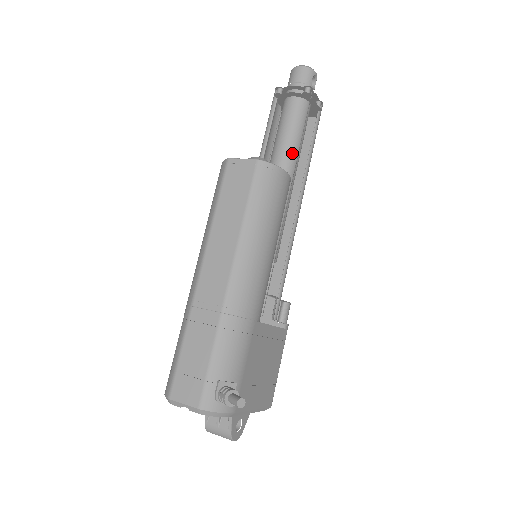
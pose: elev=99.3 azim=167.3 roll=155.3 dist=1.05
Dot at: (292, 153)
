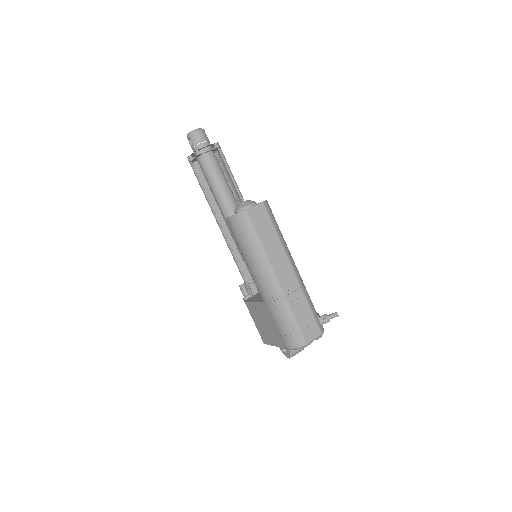
Dot at: (230, 188)
